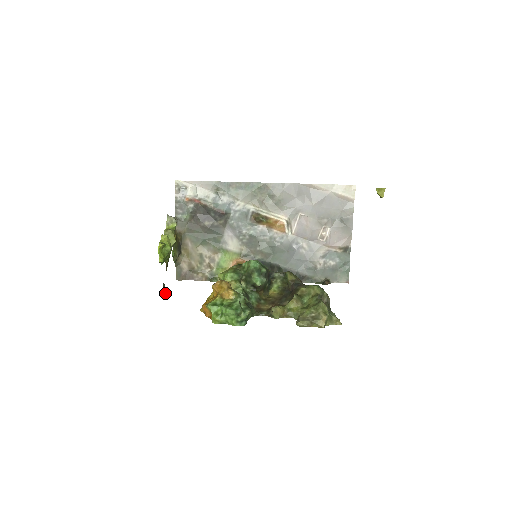
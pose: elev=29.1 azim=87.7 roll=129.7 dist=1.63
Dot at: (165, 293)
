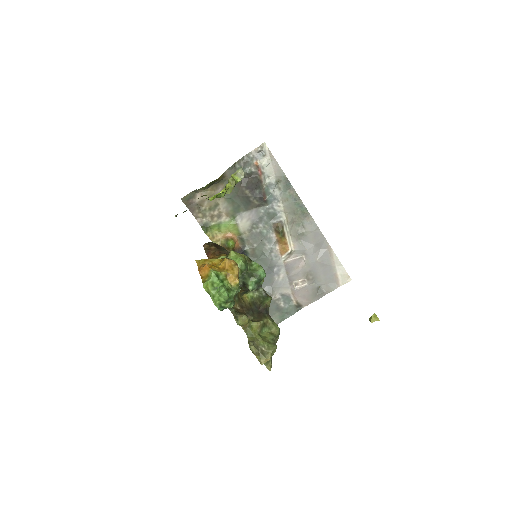
Dot at: occluded
